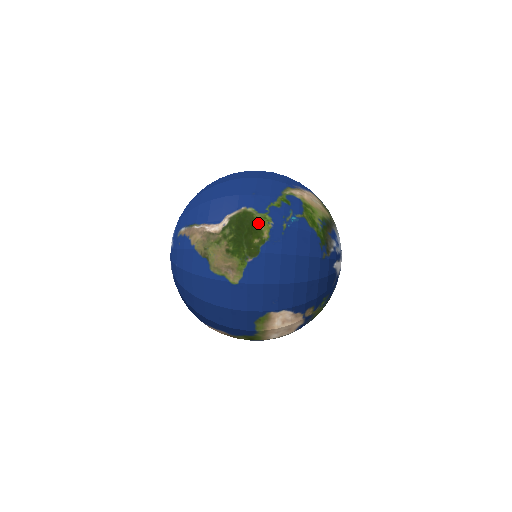
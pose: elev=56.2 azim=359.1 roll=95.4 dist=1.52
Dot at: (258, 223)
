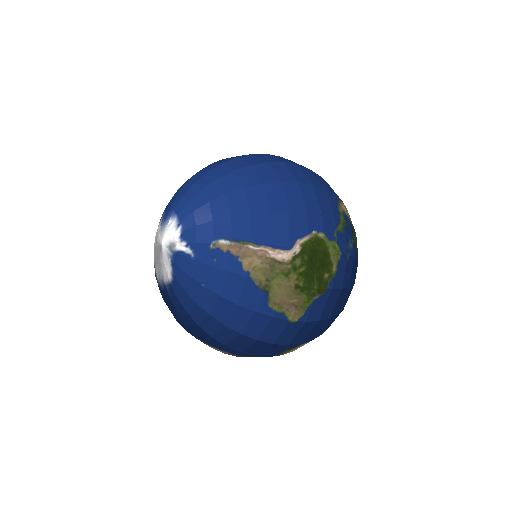
Dot at: (330, 254)
